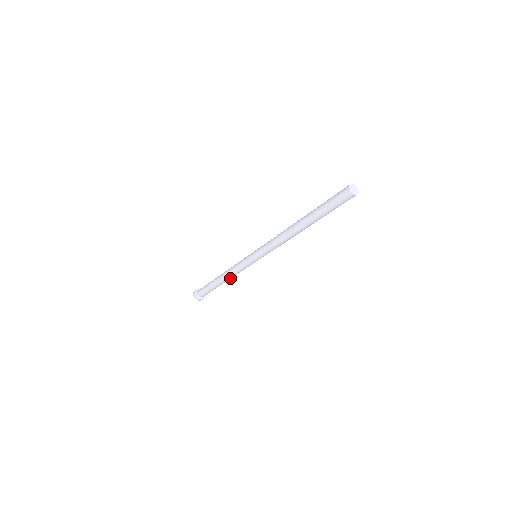
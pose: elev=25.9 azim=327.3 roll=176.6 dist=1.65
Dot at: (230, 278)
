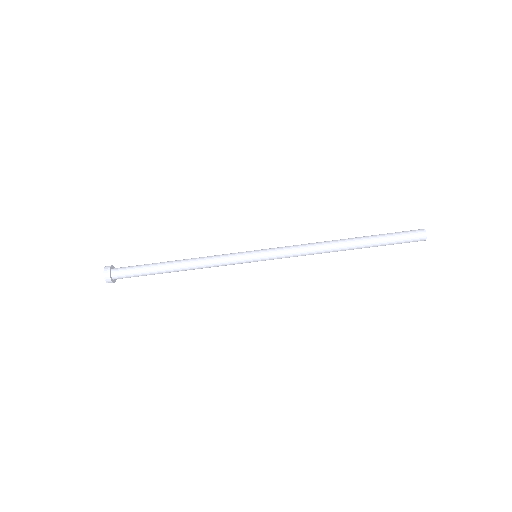
Dot at: (191, 268)
